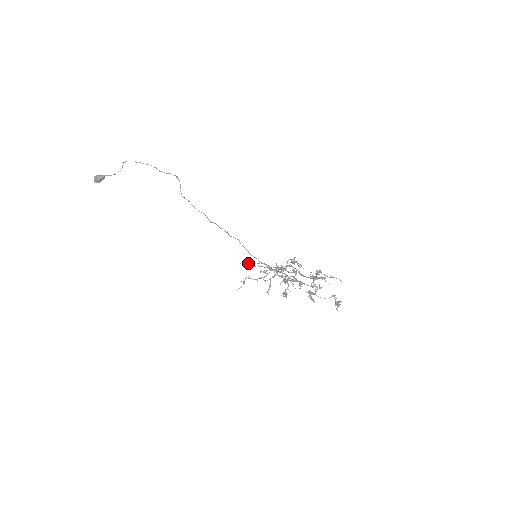
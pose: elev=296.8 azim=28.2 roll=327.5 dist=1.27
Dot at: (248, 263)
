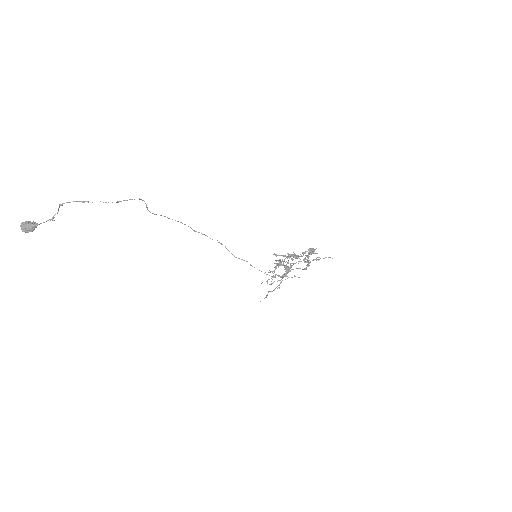
Dot at: occluded
